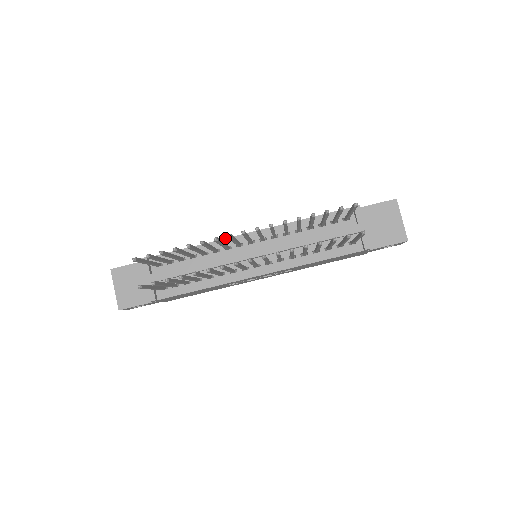
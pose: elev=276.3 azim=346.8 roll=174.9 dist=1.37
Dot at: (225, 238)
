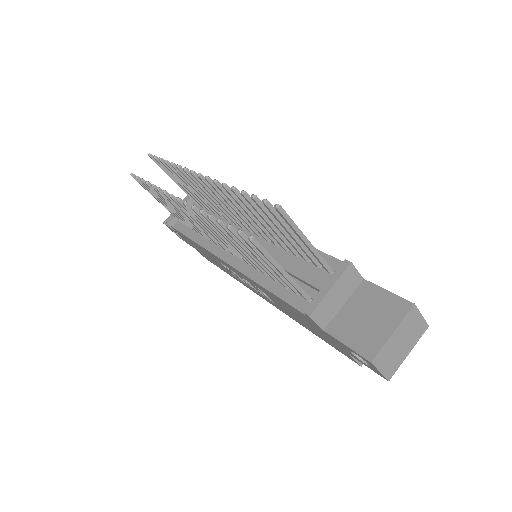
Dot at: occluded
